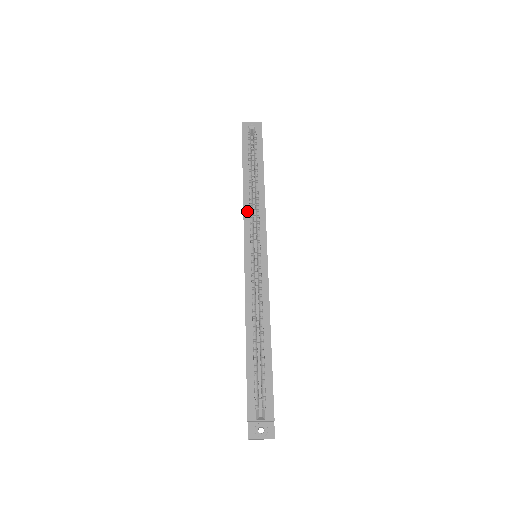
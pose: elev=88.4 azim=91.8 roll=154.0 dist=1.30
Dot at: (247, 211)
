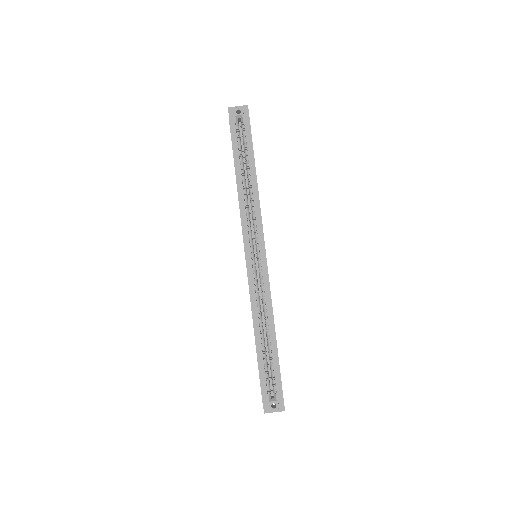
Dot at: (244, 215)
